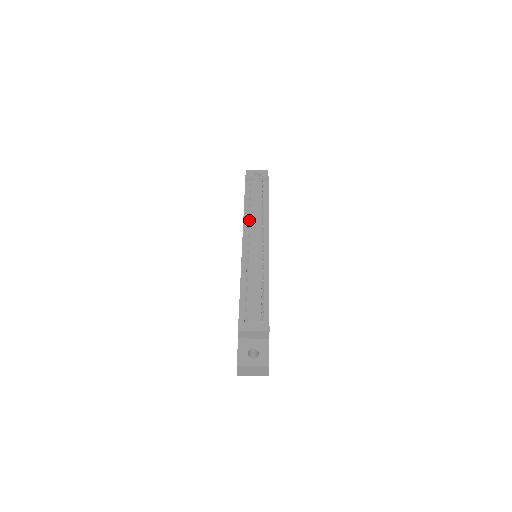
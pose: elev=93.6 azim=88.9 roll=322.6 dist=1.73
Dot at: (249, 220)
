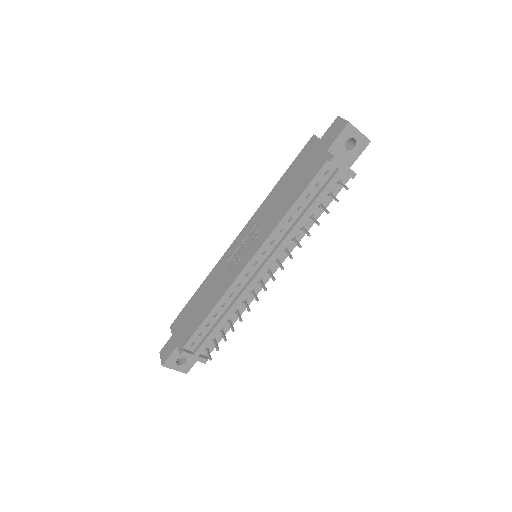
Dot at: (282, 227)
